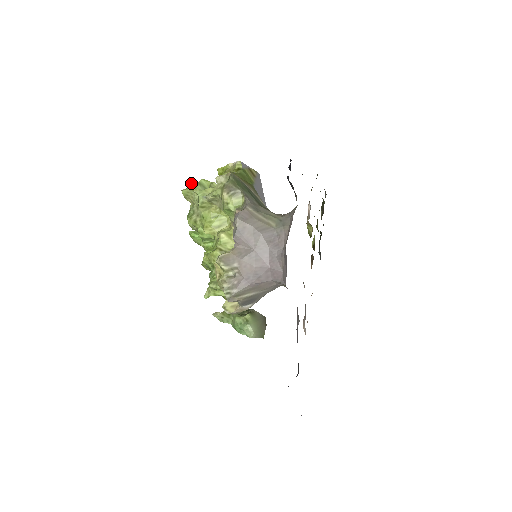
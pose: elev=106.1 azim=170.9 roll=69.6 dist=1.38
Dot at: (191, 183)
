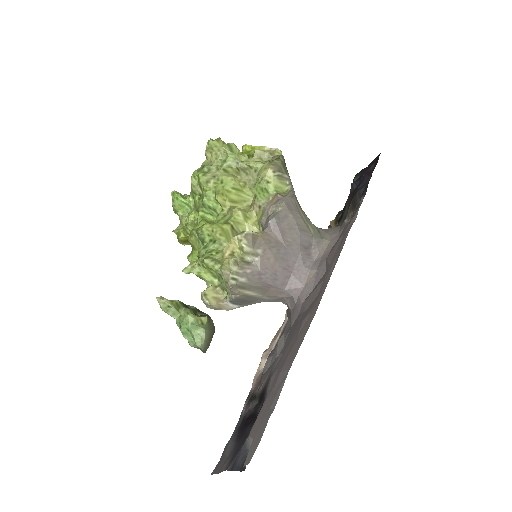
Dot at: (219, 139)
